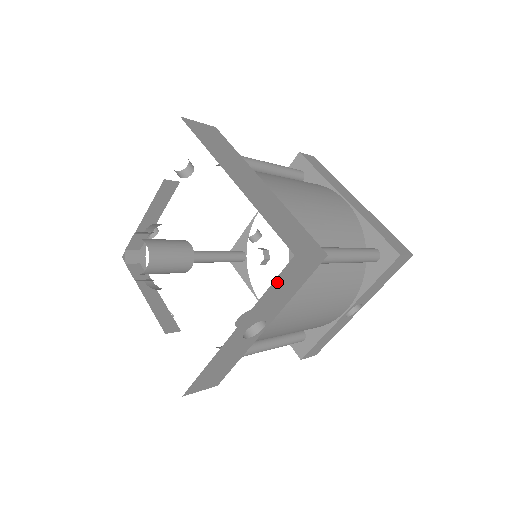
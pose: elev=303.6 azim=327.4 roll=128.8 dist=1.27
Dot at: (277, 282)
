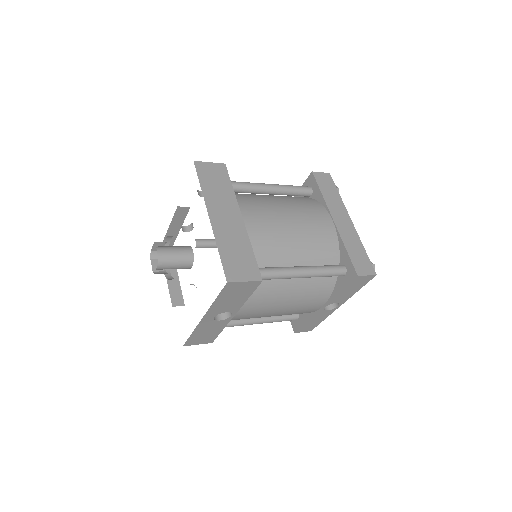
Dot at: (223, 294)
